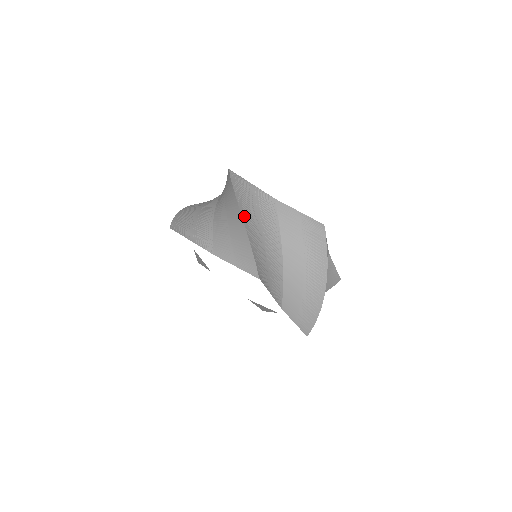
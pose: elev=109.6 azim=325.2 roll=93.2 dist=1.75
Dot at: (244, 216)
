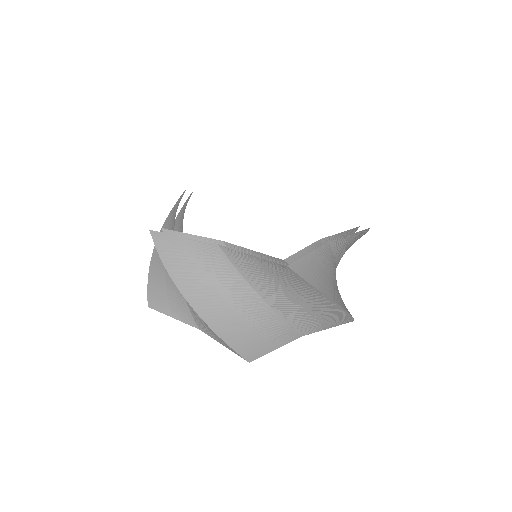
Dot at: (193, 302)
